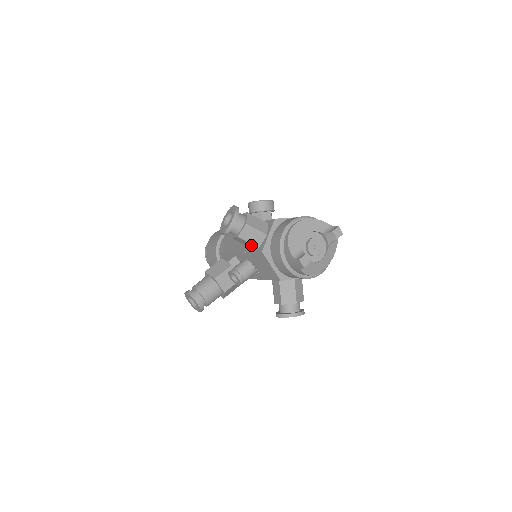
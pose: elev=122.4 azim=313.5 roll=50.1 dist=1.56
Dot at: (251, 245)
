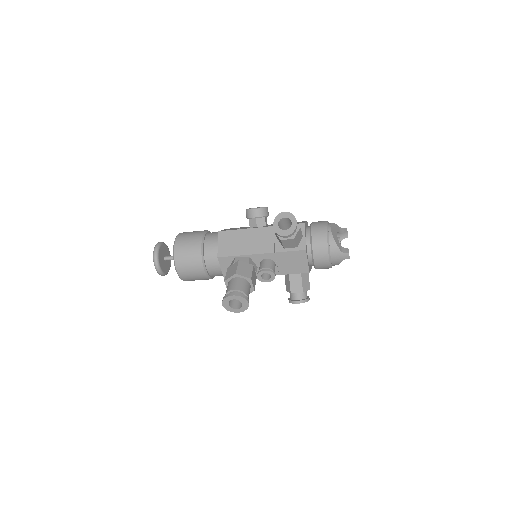
Dot at: (292, 245)
